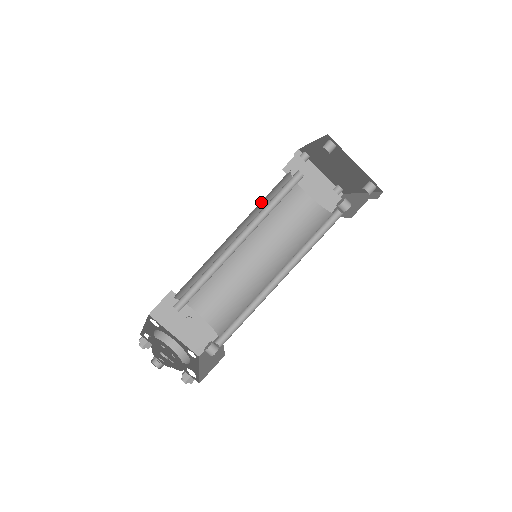
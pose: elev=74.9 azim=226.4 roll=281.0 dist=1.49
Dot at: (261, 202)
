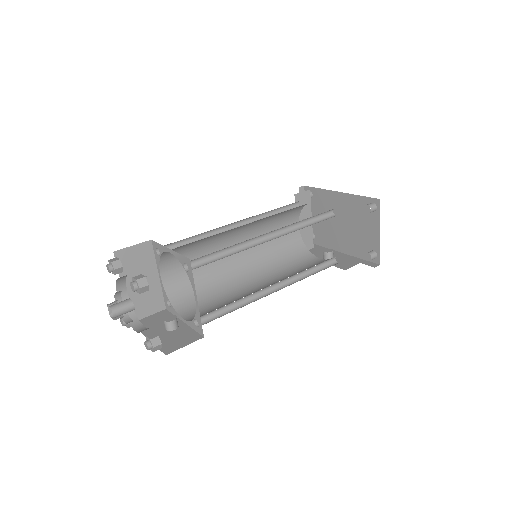
Dot at: occluded
